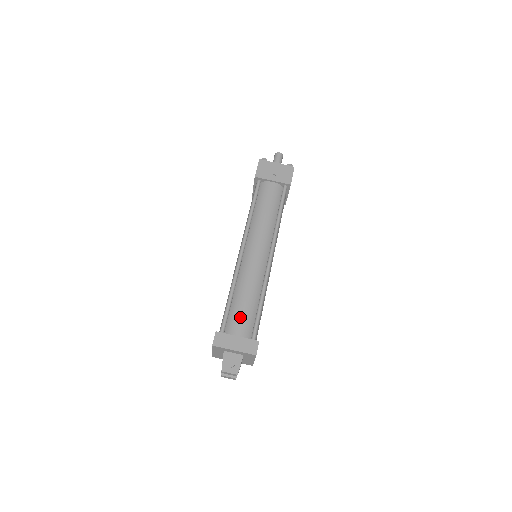
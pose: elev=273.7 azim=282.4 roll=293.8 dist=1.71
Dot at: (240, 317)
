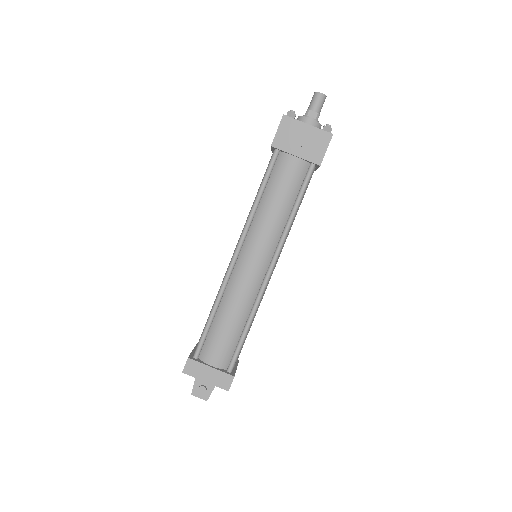
Dot at: (218, 344)
